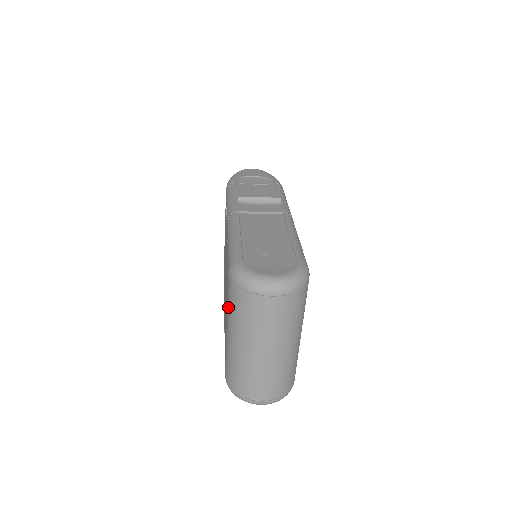
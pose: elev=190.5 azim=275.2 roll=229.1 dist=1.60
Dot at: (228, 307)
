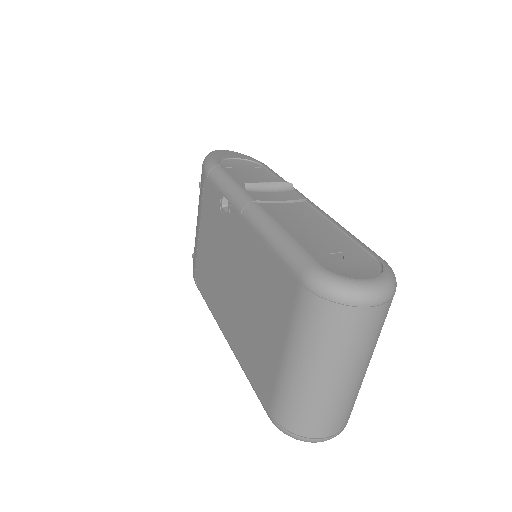
Dot at: (295, 327)
